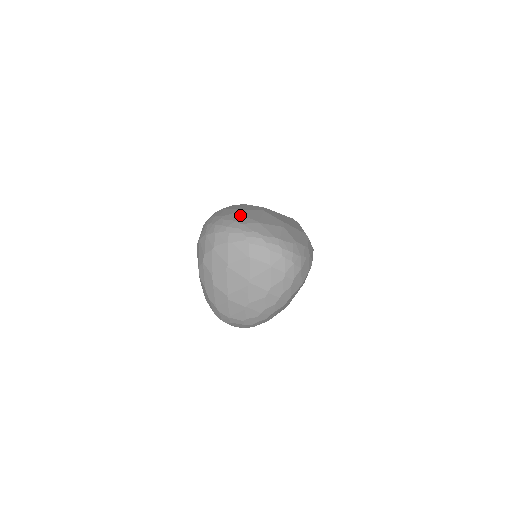
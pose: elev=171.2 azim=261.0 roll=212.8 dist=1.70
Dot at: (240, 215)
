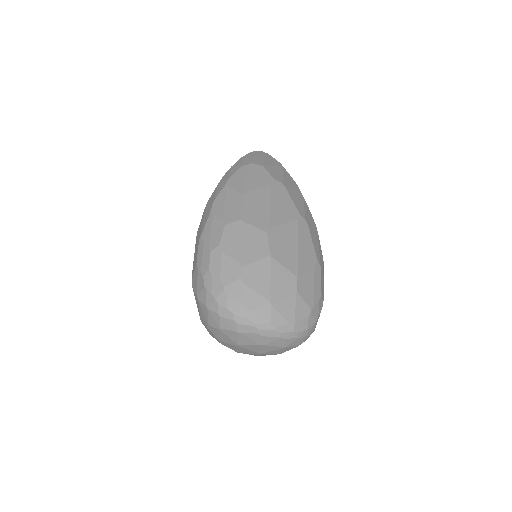
Dot at: (246, 287)
